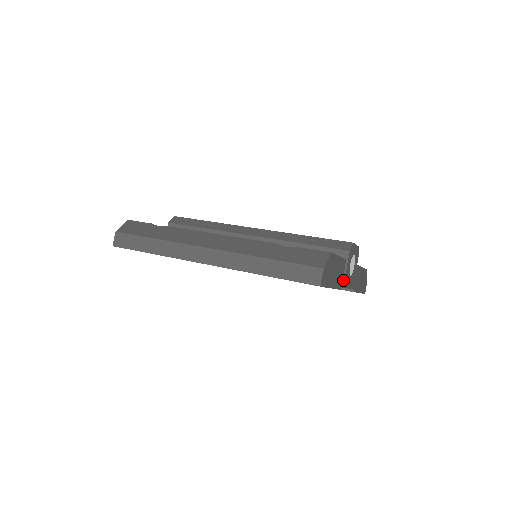
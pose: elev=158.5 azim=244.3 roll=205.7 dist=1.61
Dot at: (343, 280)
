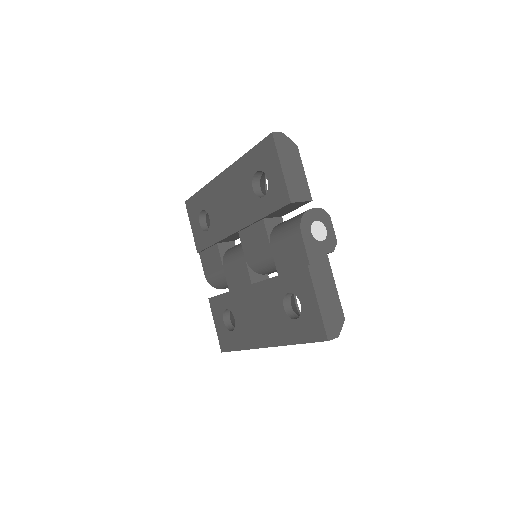
Dot at: (301, 217)
